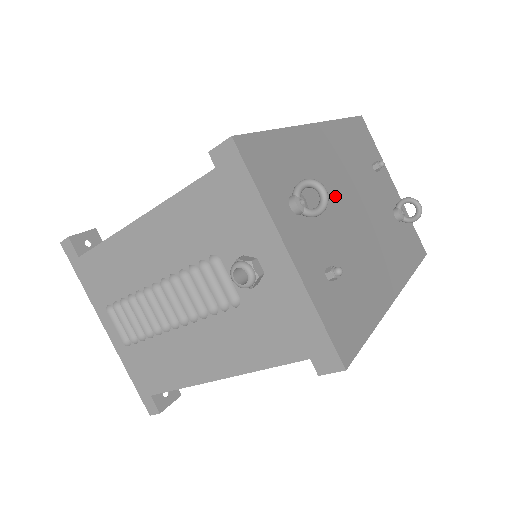
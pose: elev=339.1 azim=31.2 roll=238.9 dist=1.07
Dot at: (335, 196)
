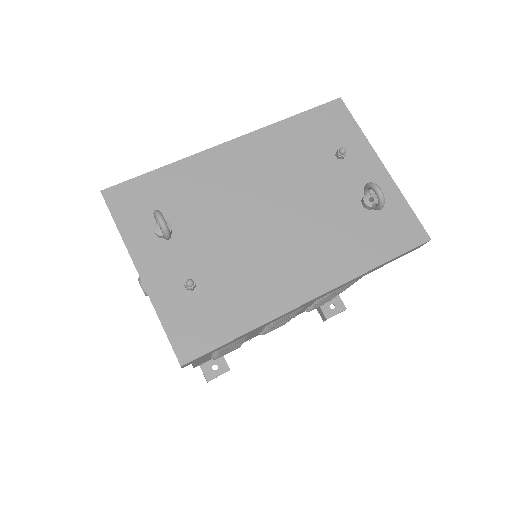
Dot at: (236, 208)
